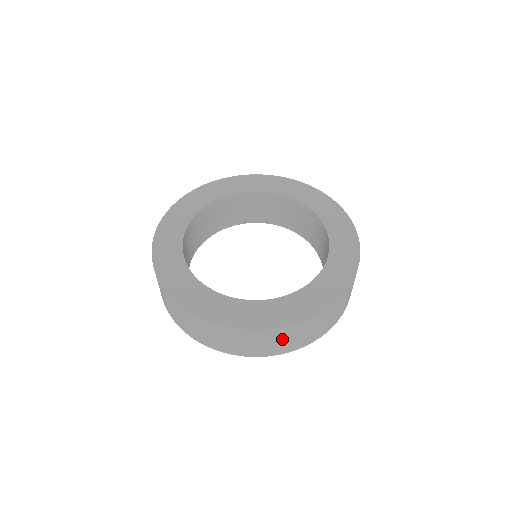
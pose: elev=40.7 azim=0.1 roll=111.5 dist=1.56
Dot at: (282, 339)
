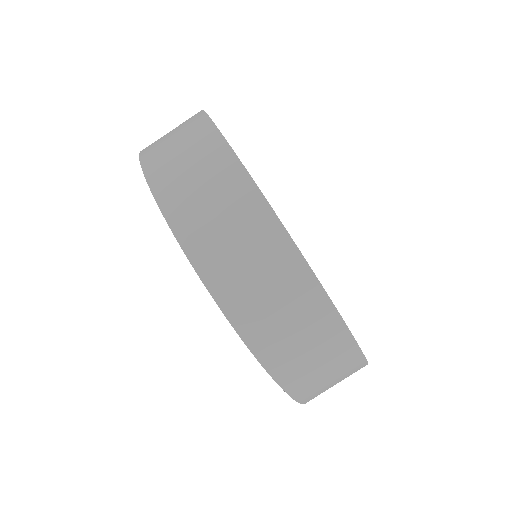
Dot at: (334, 375)
